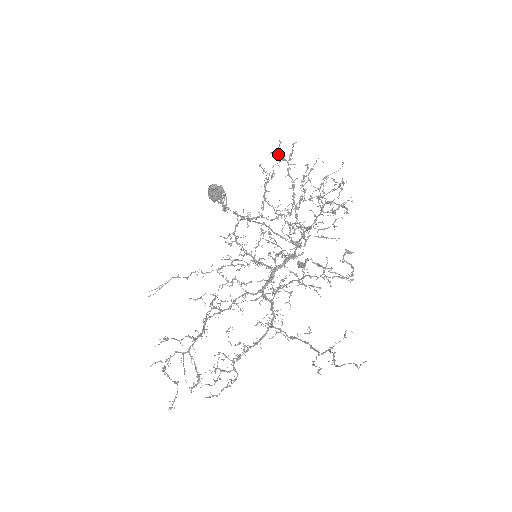
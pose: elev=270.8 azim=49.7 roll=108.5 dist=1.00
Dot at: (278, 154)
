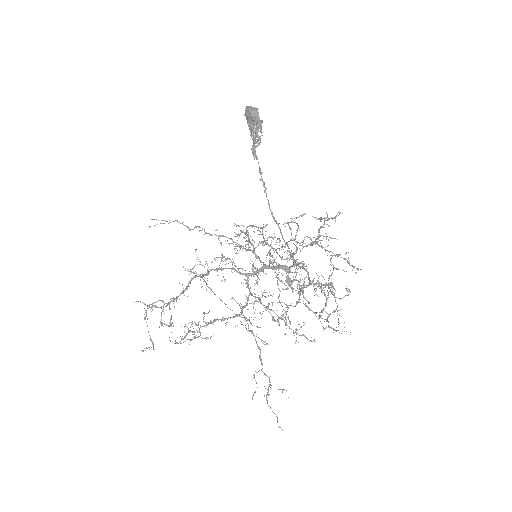
Dot at: occluded
